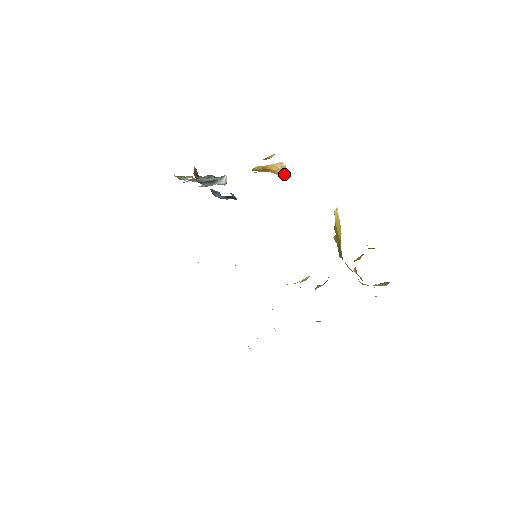
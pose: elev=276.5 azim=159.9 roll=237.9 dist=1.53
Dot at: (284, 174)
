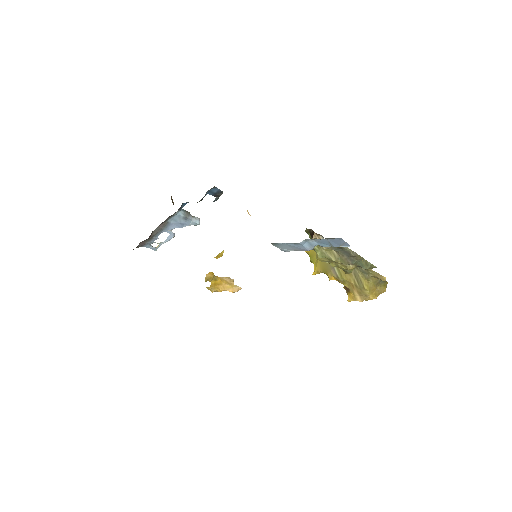
Dot at: (234, 287)
